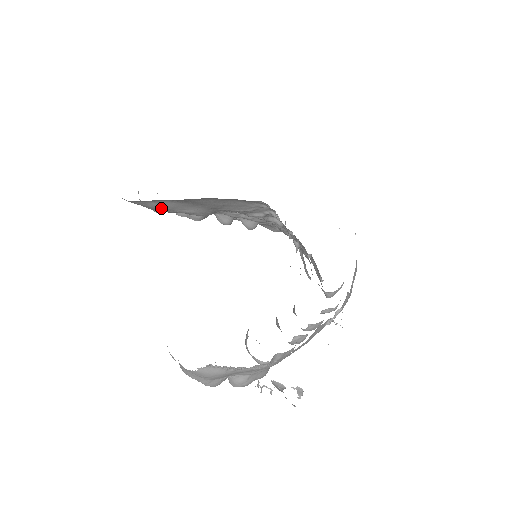
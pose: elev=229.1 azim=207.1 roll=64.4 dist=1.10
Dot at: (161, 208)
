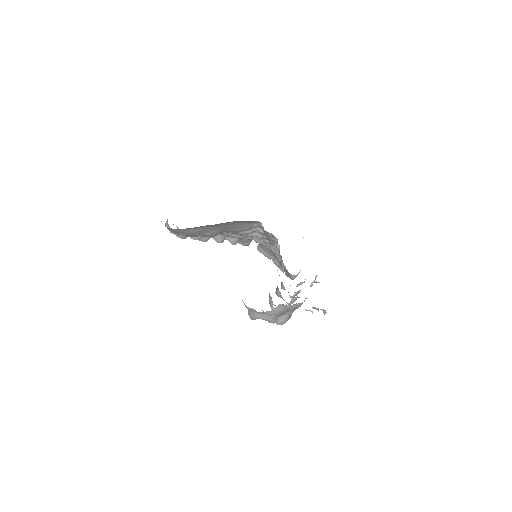
Dot at: (194, 233)
